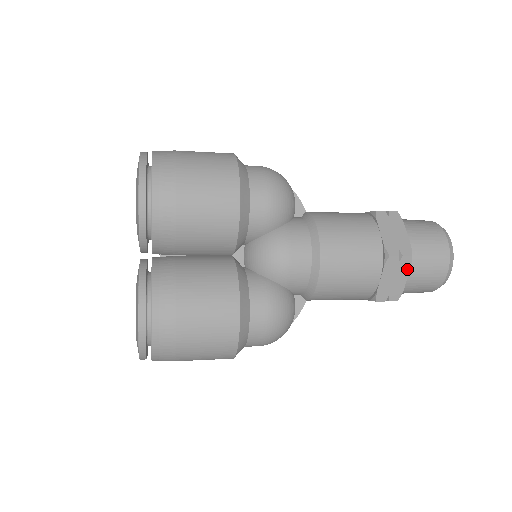
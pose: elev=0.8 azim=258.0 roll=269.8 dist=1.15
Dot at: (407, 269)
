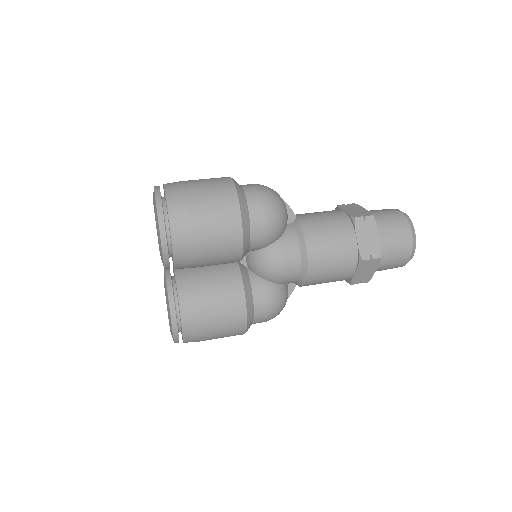
Dot at: (376, 265)
